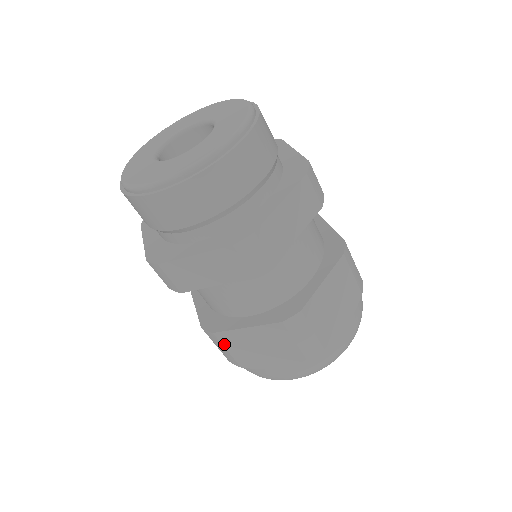
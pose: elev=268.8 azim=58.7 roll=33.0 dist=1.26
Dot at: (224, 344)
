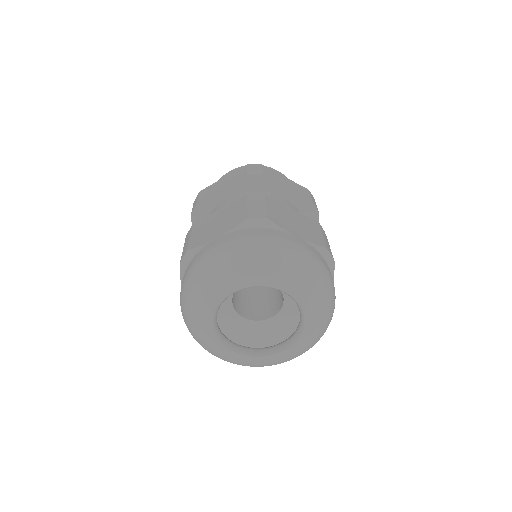
Dot at: (193, 231)
